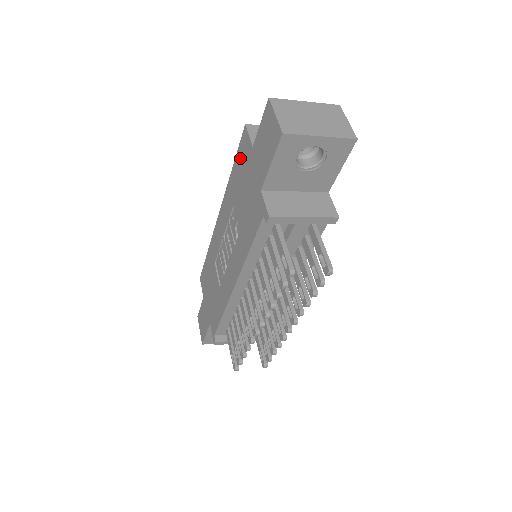
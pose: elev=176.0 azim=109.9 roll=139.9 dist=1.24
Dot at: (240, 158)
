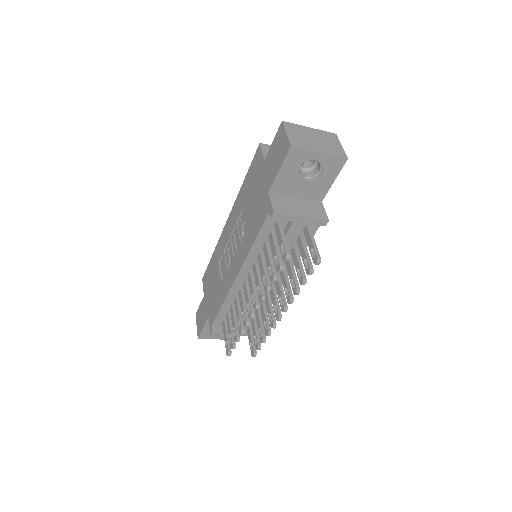
Dot at: (252, 170)
